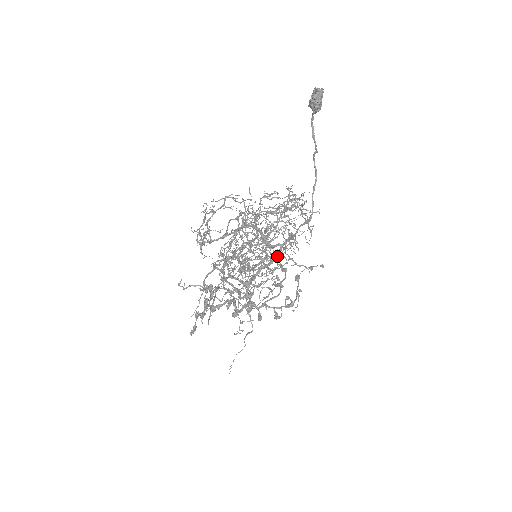
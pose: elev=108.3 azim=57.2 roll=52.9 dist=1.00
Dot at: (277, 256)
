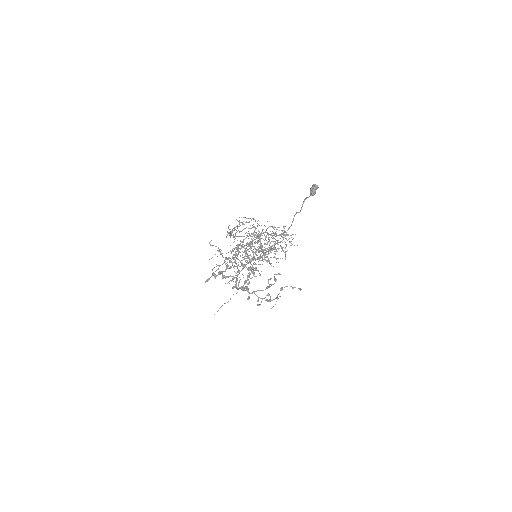
Dot at: (267, 261)
